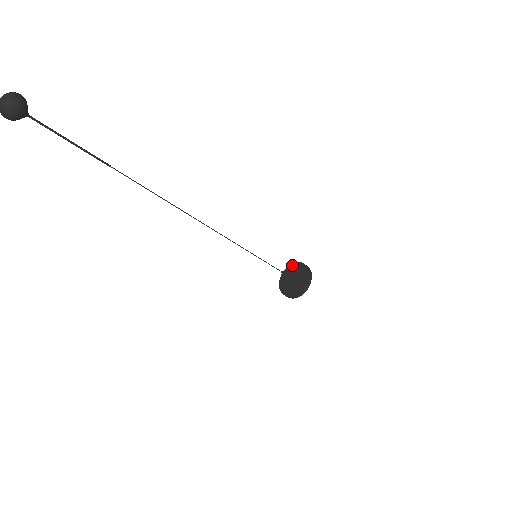
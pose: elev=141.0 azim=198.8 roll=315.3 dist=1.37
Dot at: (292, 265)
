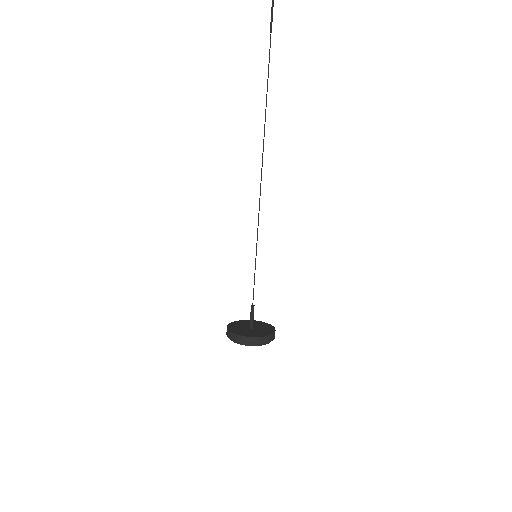
Dot at: (241, 321)
